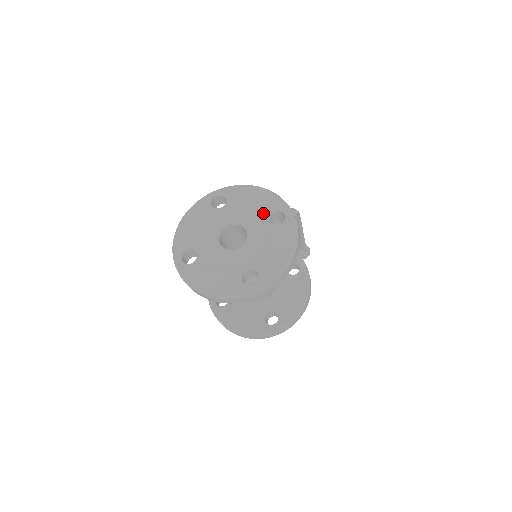
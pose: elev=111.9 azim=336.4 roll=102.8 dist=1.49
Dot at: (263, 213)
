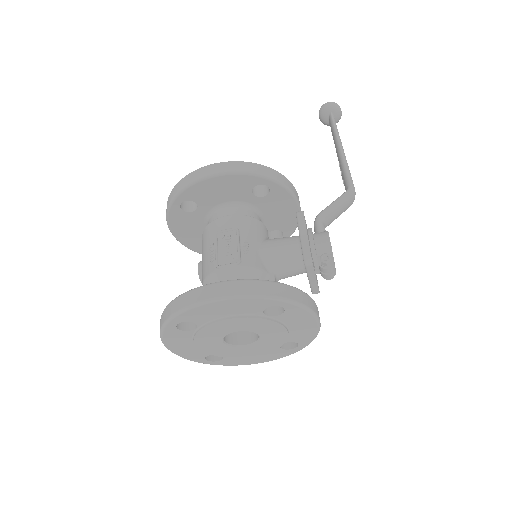
Dot at: (287, 339)
